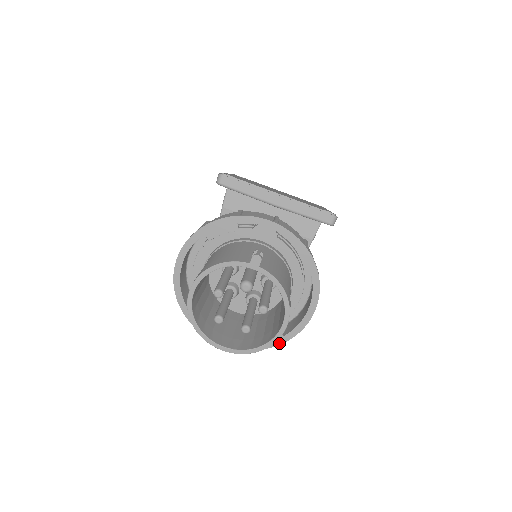
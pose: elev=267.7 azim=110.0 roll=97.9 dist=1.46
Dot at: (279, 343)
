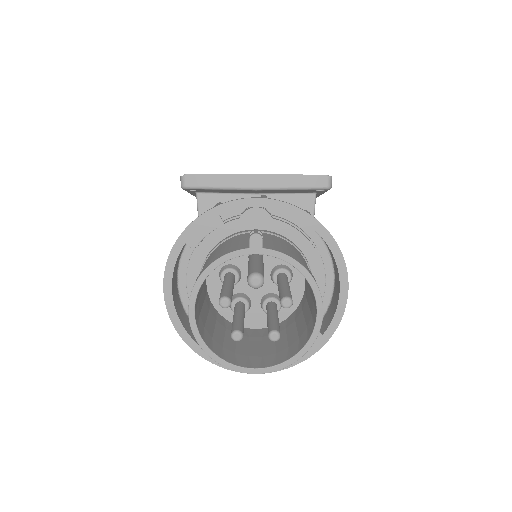
Dot at: (320, 346)
